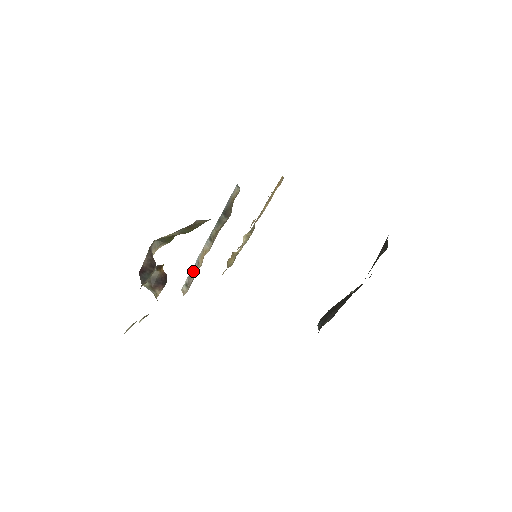
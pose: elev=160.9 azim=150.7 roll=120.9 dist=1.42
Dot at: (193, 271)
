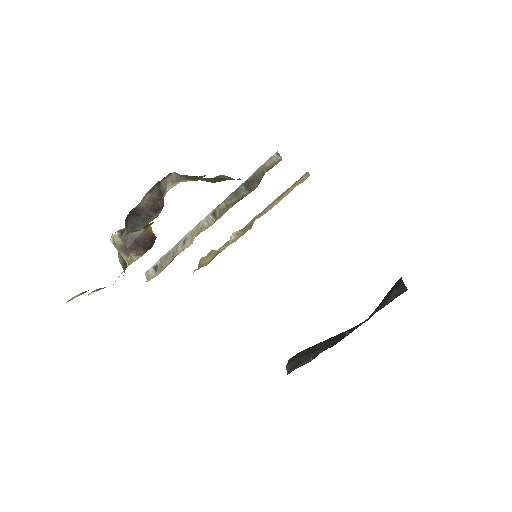
Dot at: (173, 251)
